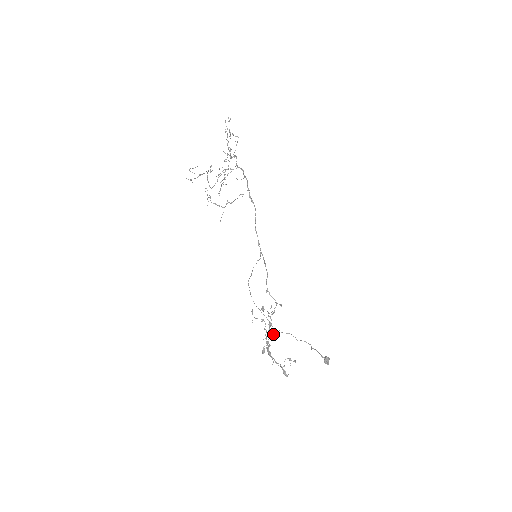
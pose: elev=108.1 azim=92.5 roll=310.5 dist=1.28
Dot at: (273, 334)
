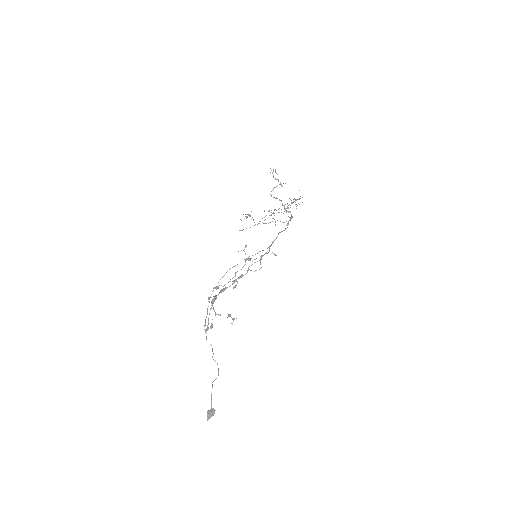
Dot at: (235, 286)
